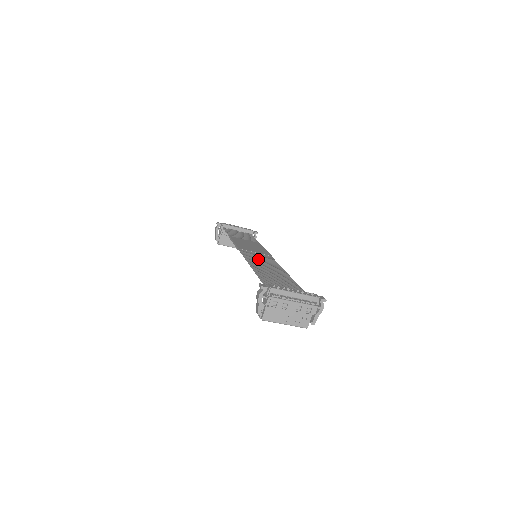
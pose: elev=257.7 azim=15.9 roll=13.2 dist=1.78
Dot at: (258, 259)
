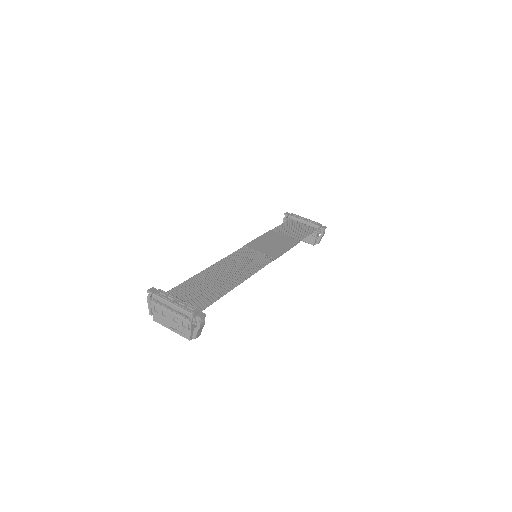
Dot at: (241, 260)
